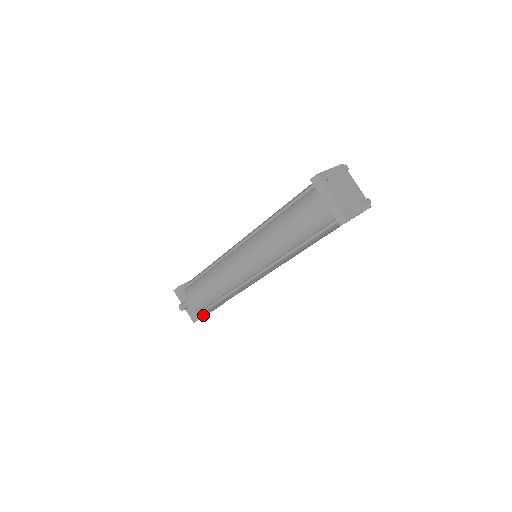
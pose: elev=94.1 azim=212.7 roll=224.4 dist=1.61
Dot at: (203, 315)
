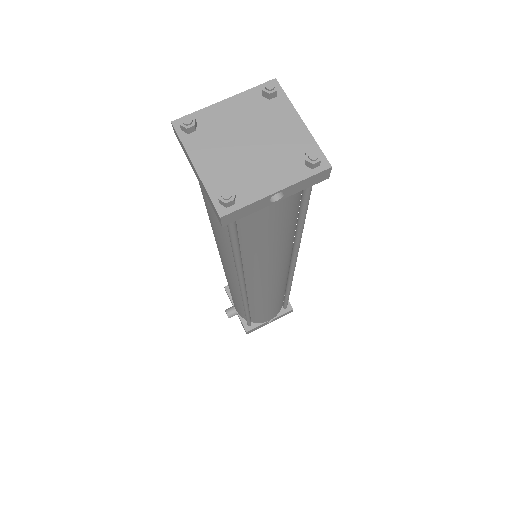
Dot at: (255, 326)
